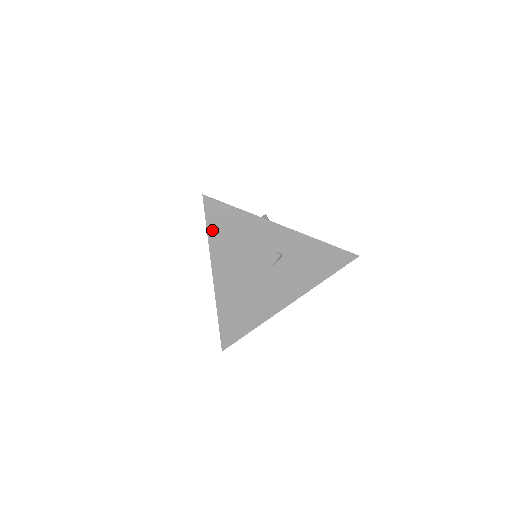
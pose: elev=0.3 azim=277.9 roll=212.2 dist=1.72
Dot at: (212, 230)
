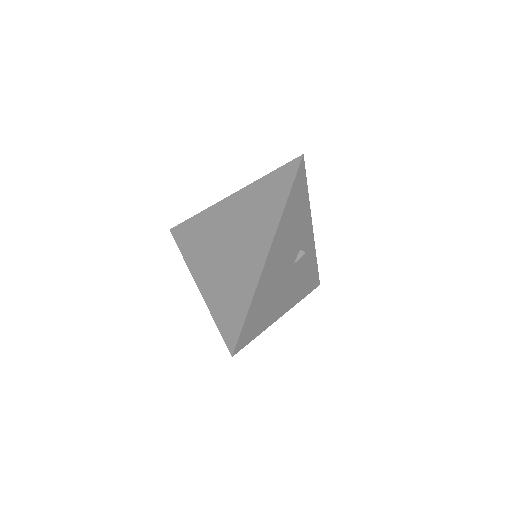
Dot at: (291, 195)
